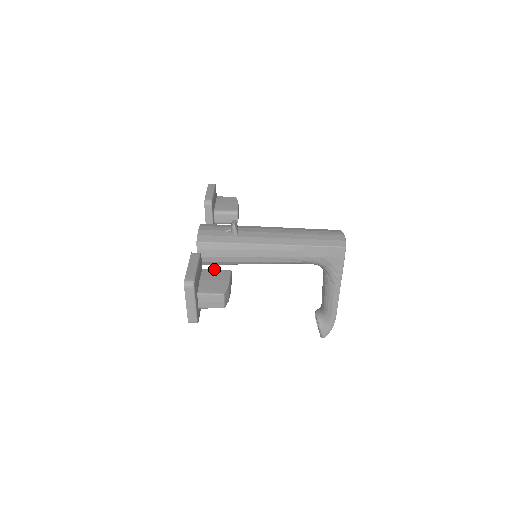
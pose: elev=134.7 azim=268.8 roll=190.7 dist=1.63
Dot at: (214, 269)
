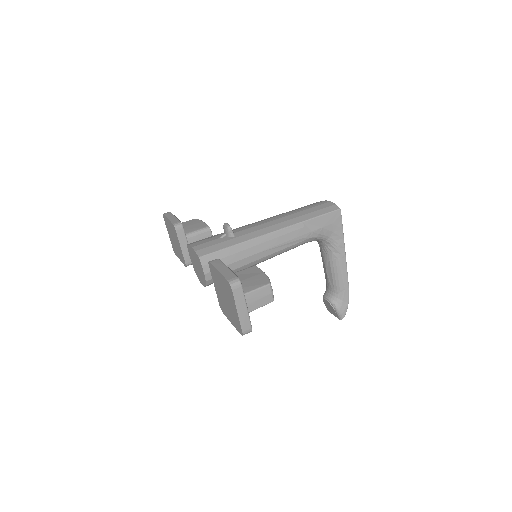
Dot at: (238, 271)
